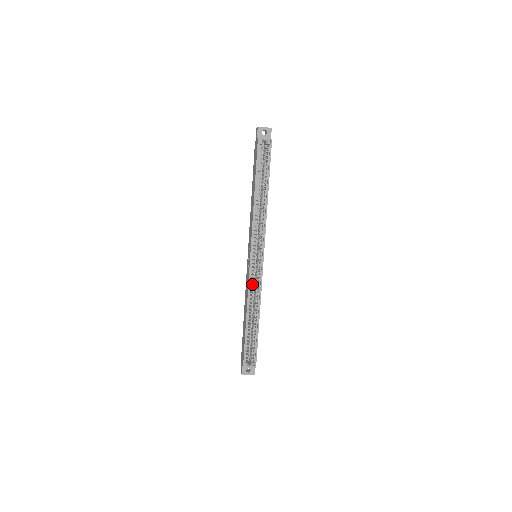
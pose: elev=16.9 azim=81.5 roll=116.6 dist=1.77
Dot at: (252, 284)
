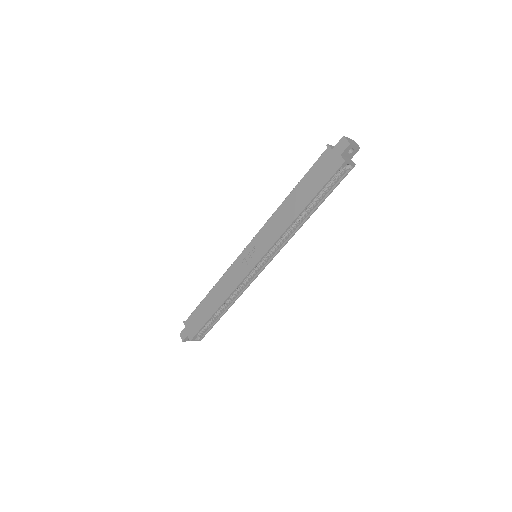
Dot at: occluded
